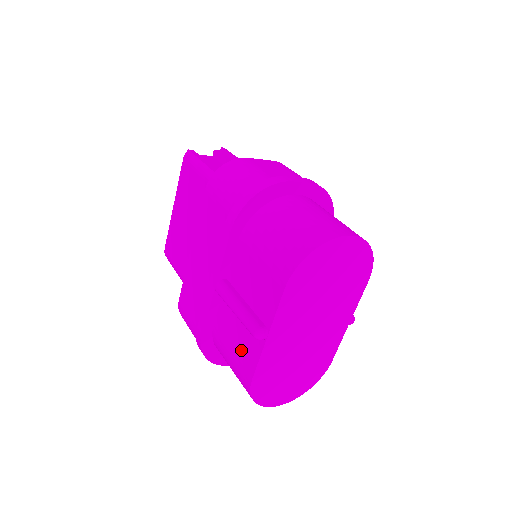
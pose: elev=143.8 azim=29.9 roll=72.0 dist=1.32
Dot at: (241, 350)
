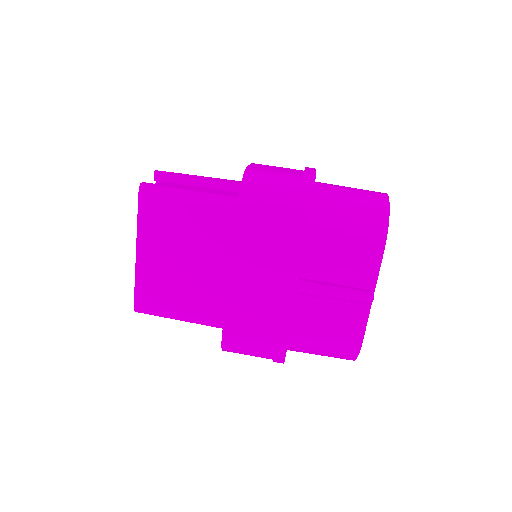
Dot at: (341, 325)
